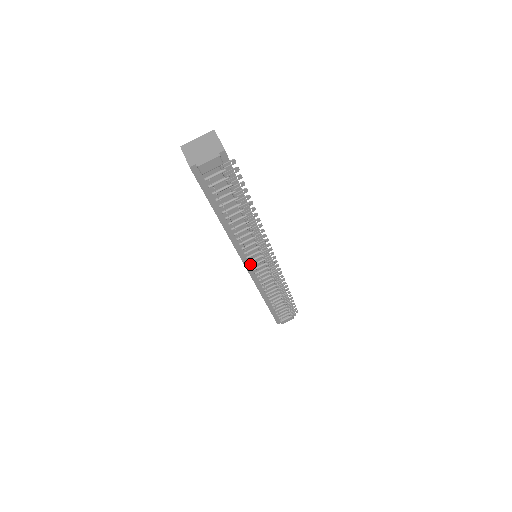
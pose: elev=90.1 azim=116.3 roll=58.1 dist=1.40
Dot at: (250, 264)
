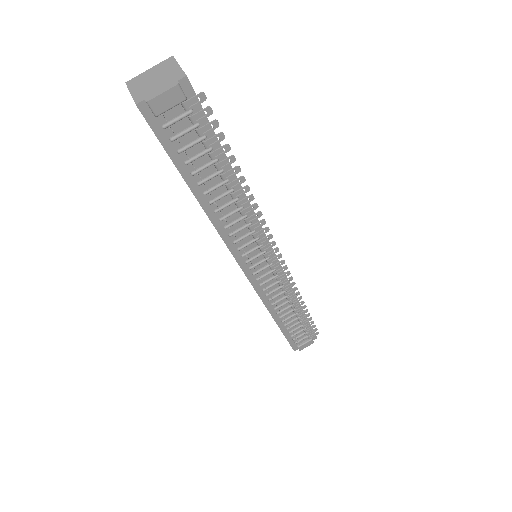
Dot at: (248, 266)
